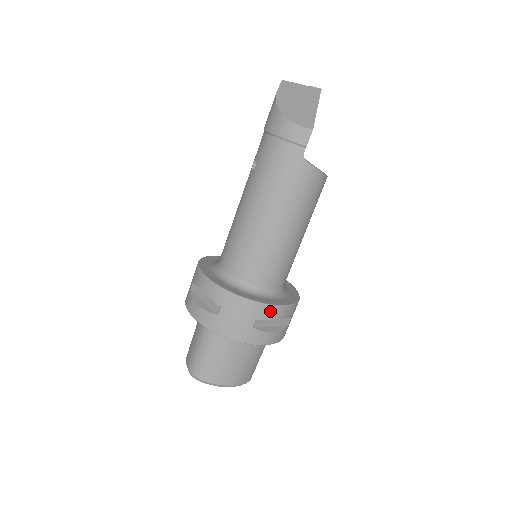
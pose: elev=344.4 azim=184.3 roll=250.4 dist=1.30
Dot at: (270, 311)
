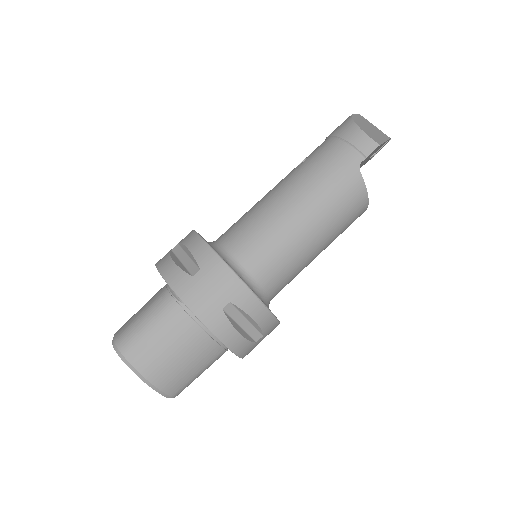
Dot at: (251, 302)
